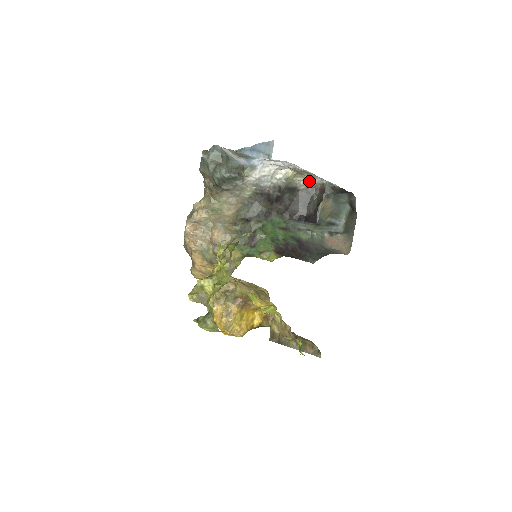
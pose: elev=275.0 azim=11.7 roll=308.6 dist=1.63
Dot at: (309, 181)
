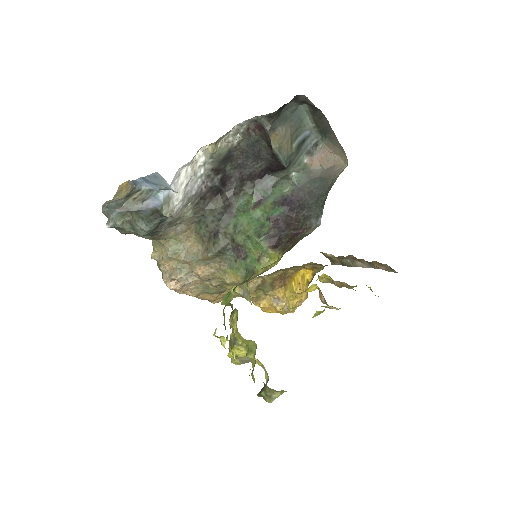
Dot at: (236, 130)
